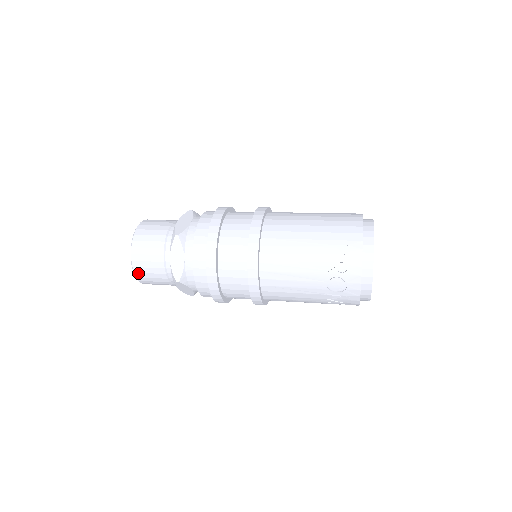
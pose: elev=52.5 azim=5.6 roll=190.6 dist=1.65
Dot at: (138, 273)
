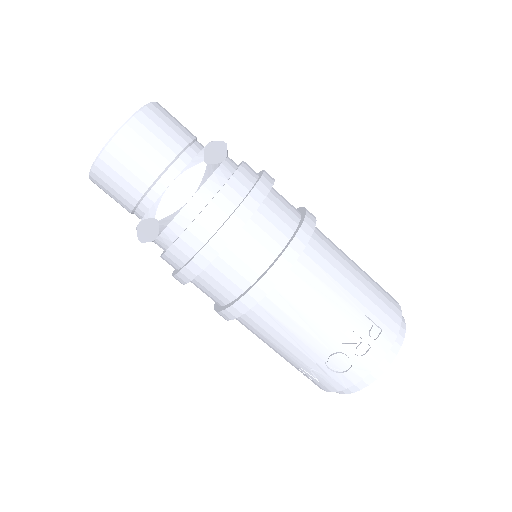
Dot at: (104, 162)
